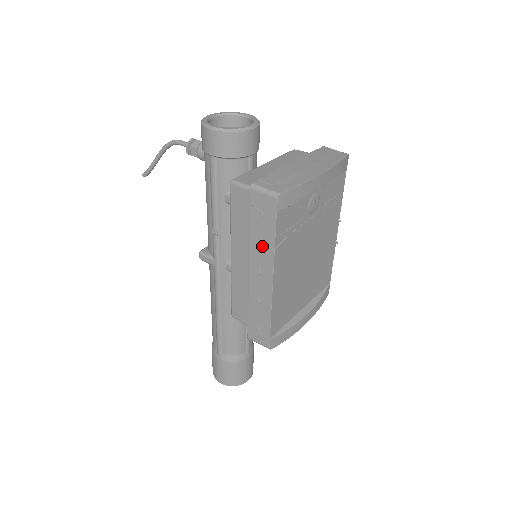
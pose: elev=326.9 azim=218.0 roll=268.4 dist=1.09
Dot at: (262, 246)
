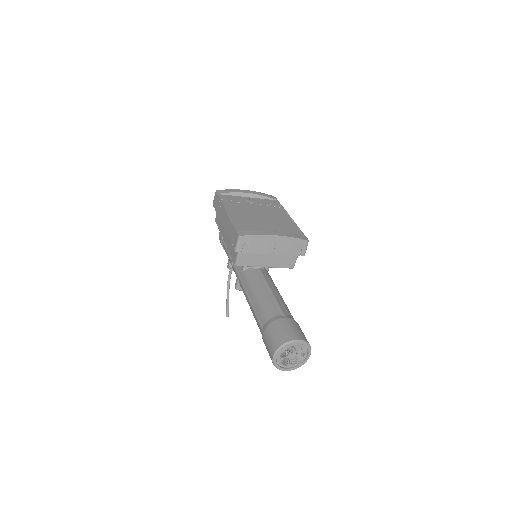
Dot at: (220, 209)
